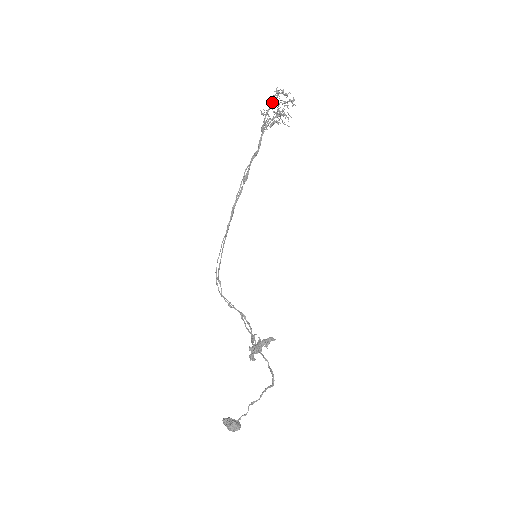
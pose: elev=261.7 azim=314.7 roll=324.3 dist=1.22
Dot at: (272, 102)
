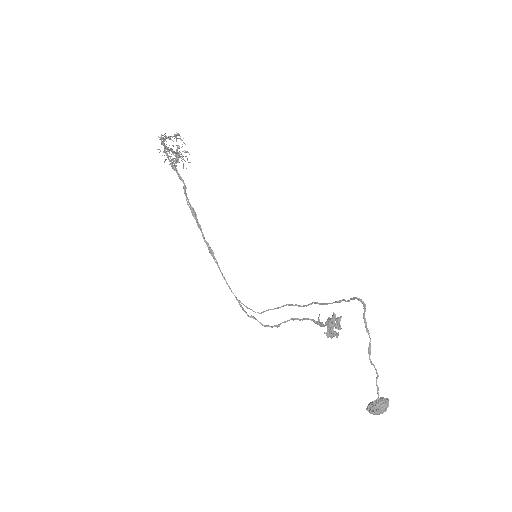
Dot at: (163, 143)
